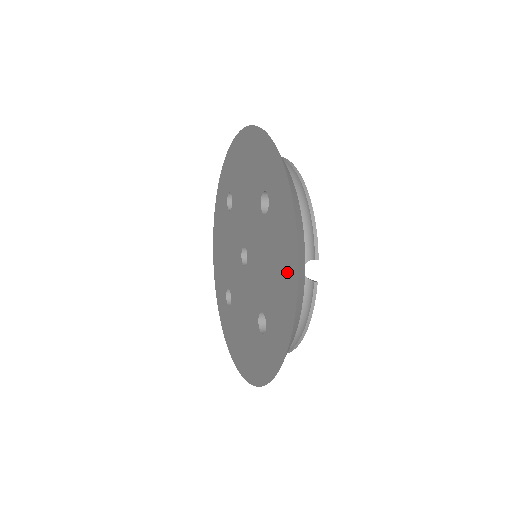
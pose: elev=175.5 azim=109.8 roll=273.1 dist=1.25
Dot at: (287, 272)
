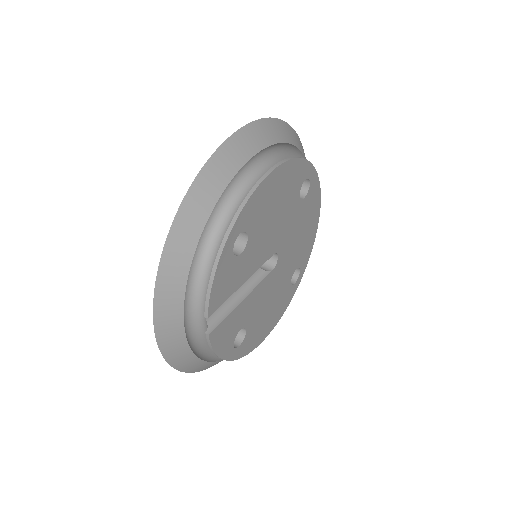
Dot at: occluded
